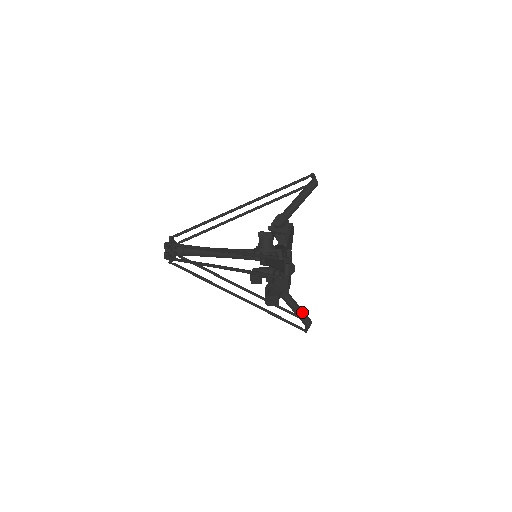
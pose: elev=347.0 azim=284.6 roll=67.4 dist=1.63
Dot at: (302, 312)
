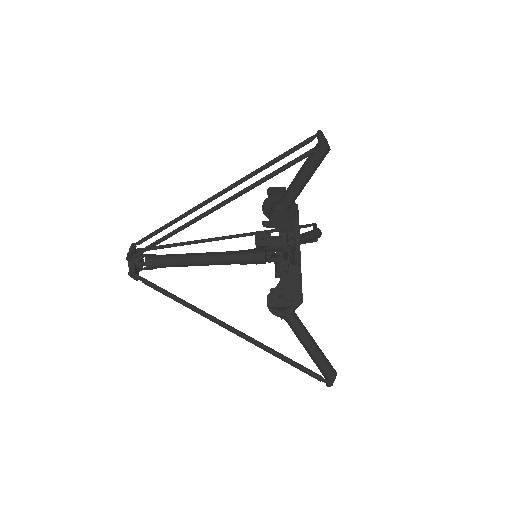
Dot at: (321, 351)
